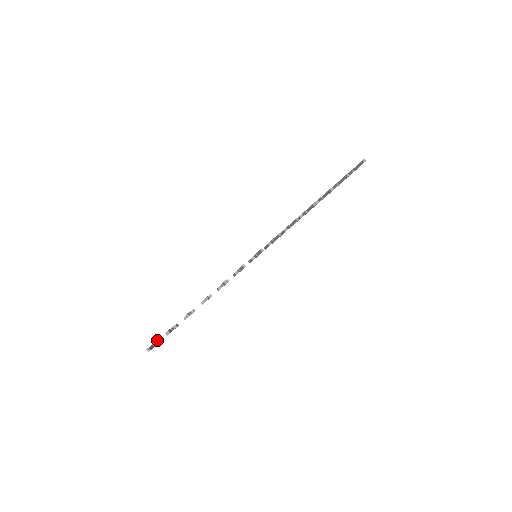
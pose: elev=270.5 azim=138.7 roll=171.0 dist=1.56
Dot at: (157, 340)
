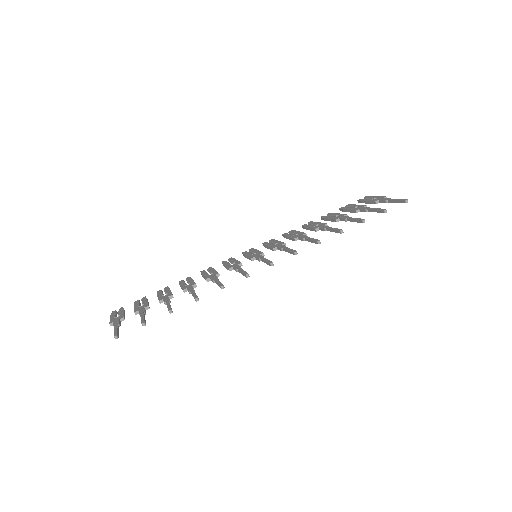
Dot at: (123, 317)
